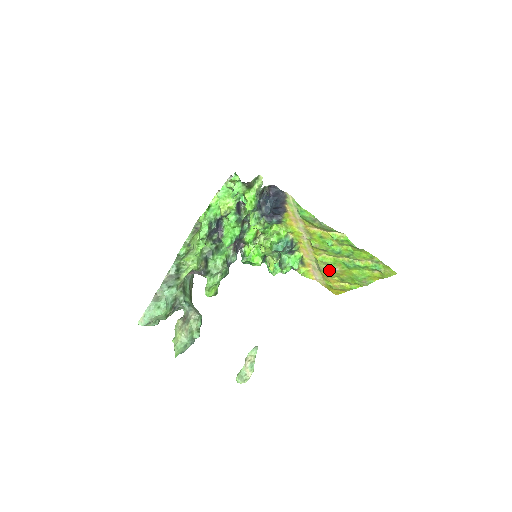
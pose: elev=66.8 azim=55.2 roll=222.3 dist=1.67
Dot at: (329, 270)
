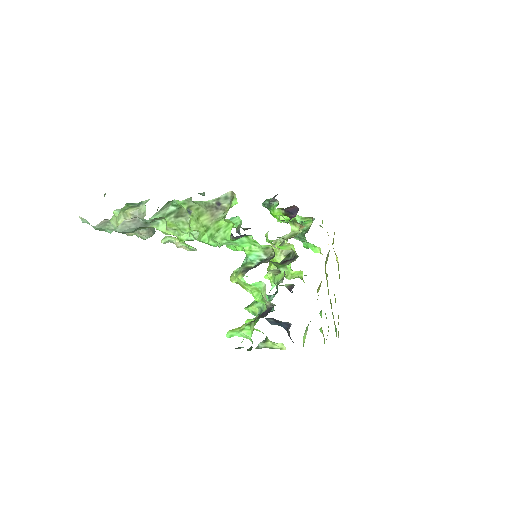
Dot at: occluded
